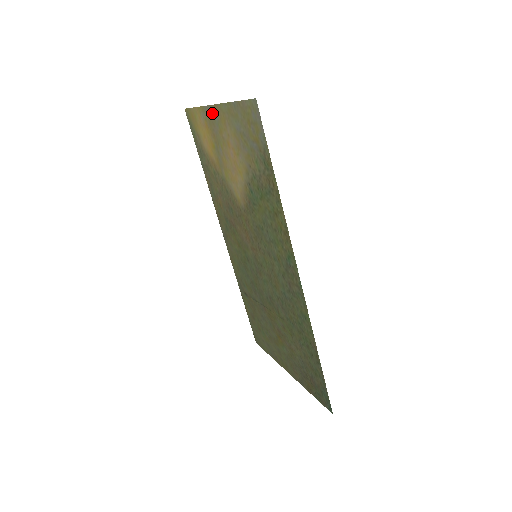
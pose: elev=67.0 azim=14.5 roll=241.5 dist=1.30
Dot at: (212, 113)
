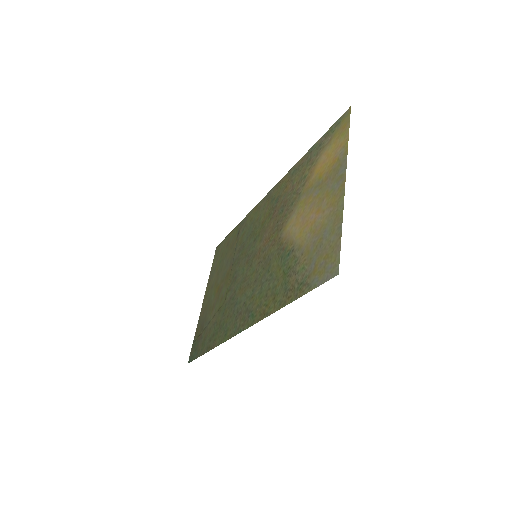
Dot at: (341, 176)
